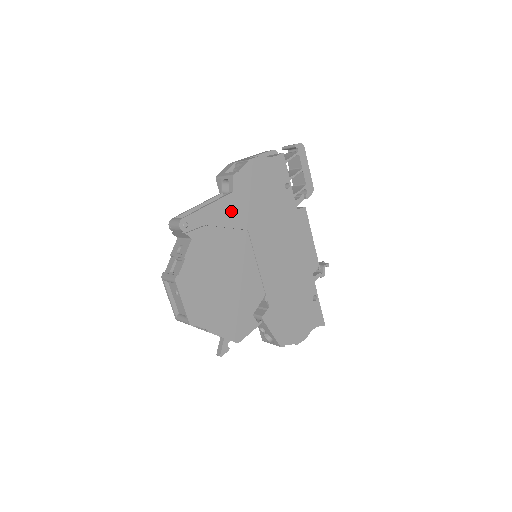
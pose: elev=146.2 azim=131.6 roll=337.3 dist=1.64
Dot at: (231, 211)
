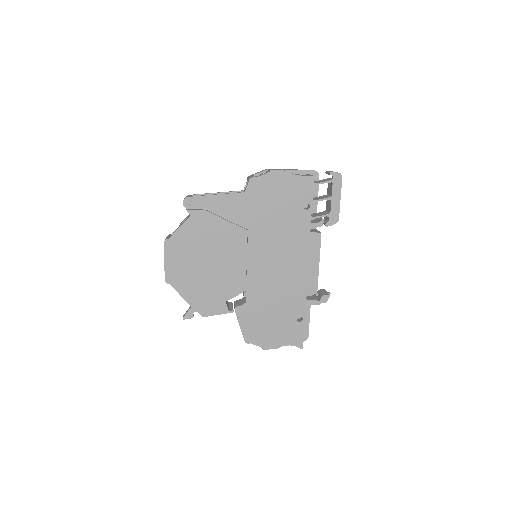
Dot at: (237, 208)
